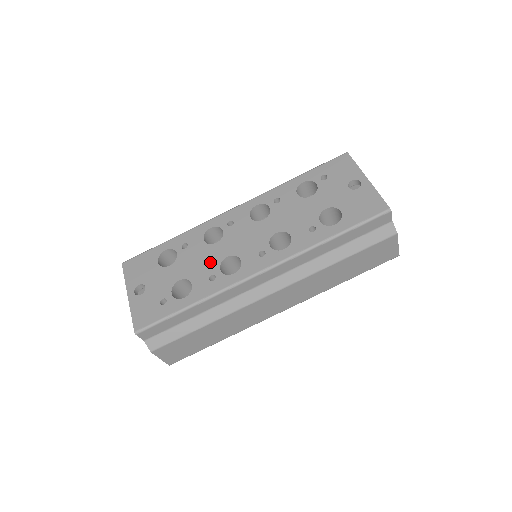
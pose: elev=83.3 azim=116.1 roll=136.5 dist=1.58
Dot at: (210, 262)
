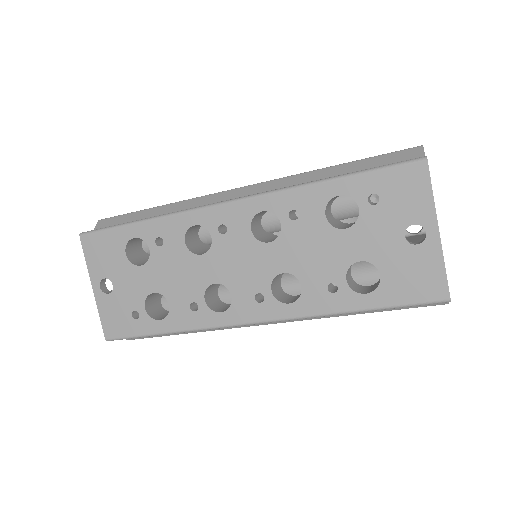
Dot at: (192, 283)
